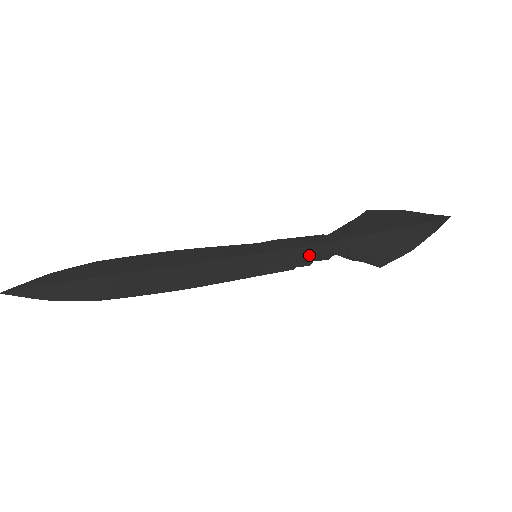
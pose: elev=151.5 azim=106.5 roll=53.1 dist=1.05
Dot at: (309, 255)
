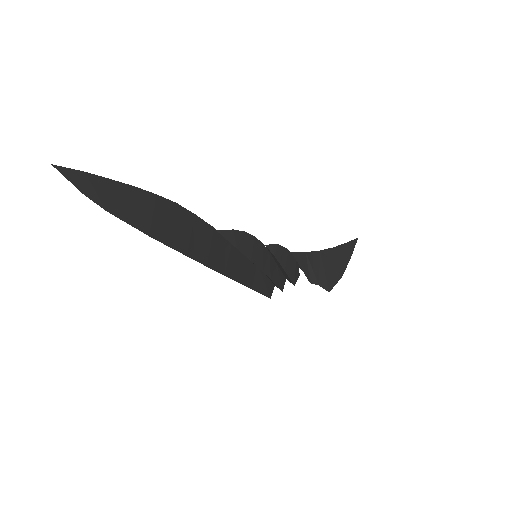
Dot at: (289, 266)
